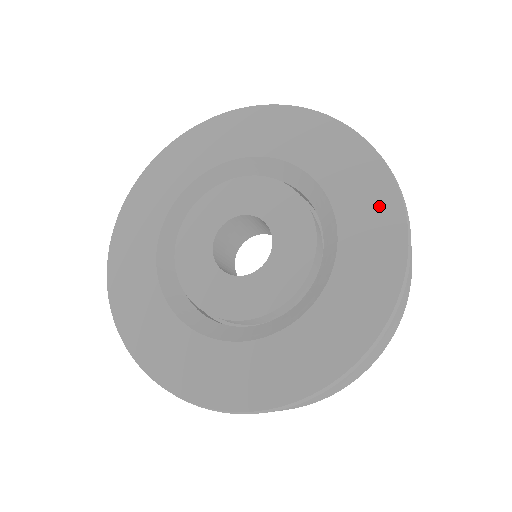
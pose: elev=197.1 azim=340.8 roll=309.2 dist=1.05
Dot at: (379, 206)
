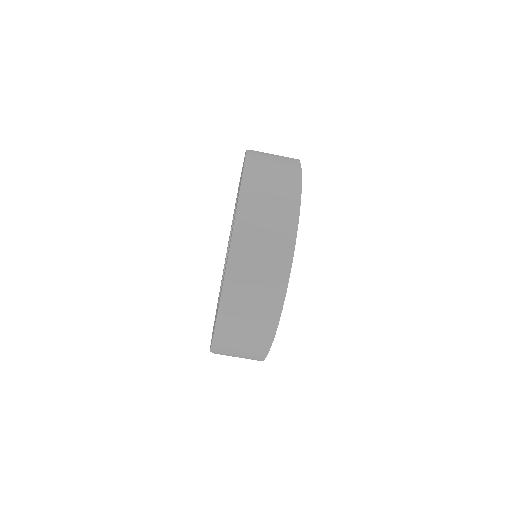
Dot at: occluded
